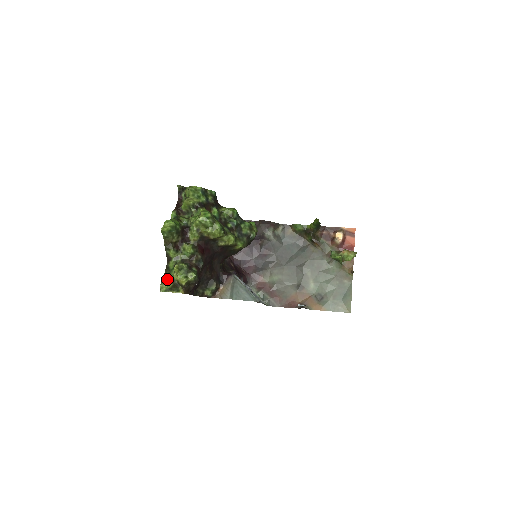
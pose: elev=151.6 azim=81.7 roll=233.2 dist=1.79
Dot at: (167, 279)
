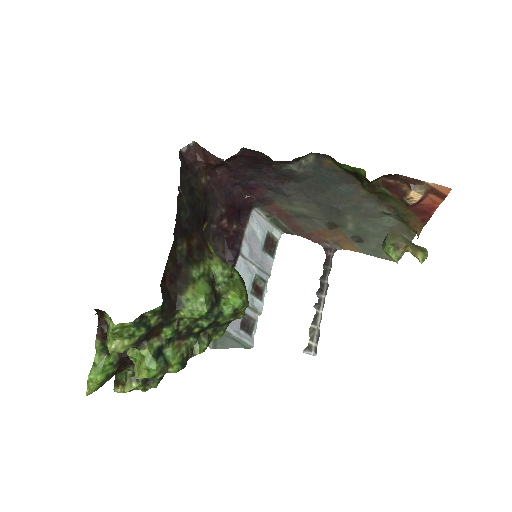
Dot at: (120, 383)
